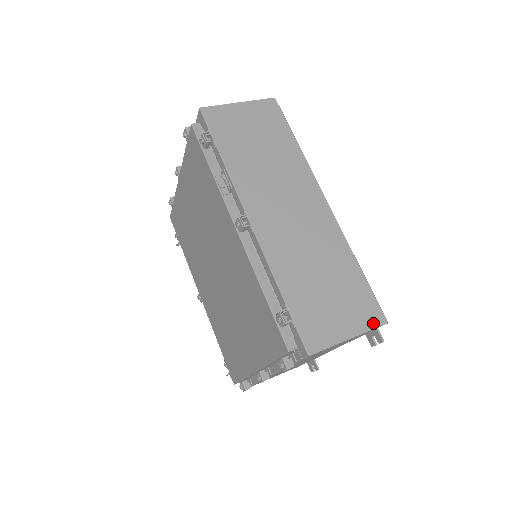
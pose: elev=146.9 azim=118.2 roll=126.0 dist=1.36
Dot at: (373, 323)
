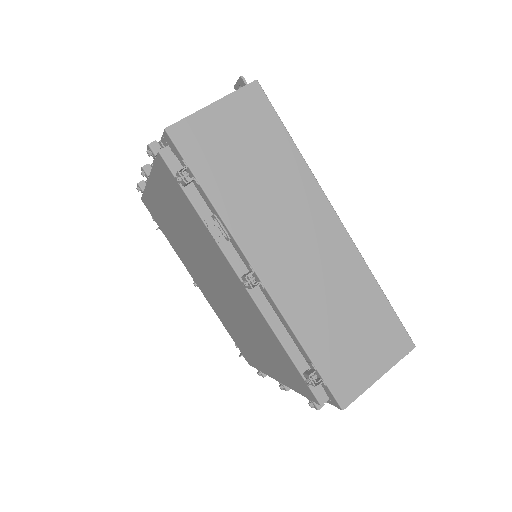
Dot at: (401, 353)
